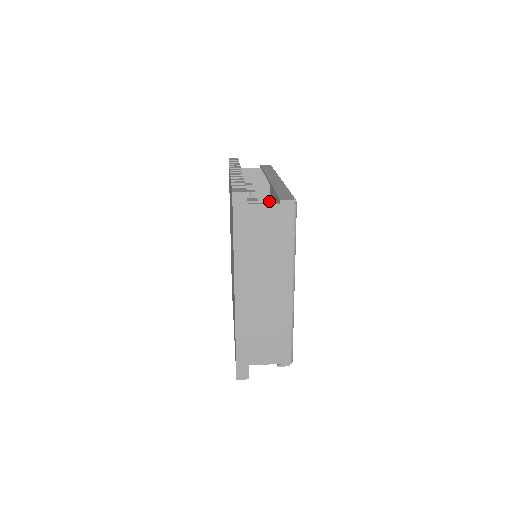
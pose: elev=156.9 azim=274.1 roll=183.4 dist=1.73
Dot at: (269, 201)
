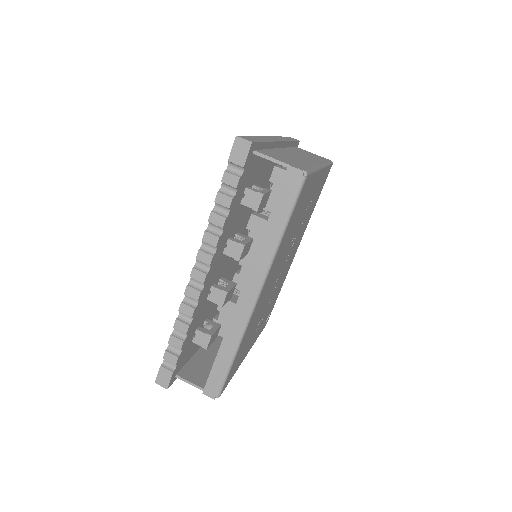
Dot at: occluded
